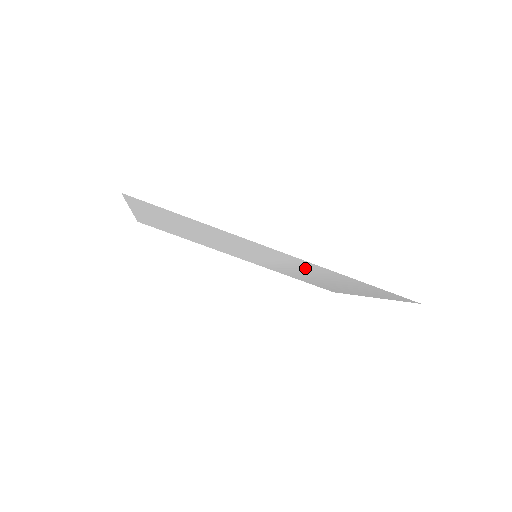
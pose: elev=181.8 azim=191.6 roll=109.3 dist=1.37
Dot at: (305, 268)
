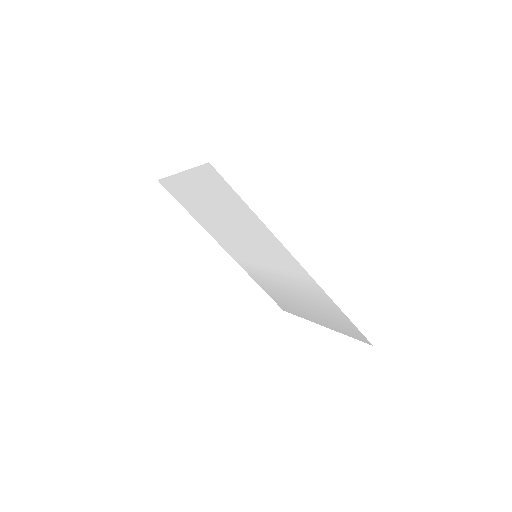
Dot at: (297, 283)
